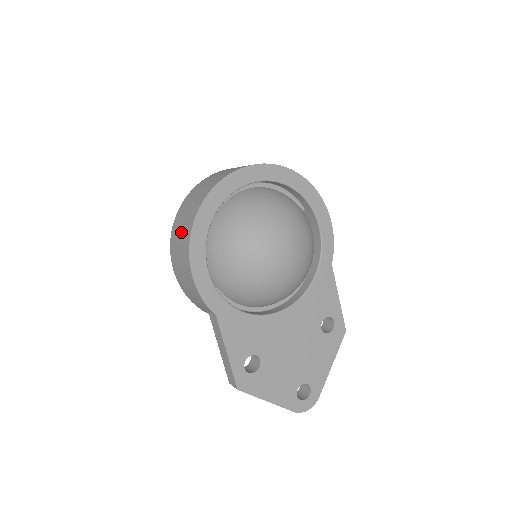
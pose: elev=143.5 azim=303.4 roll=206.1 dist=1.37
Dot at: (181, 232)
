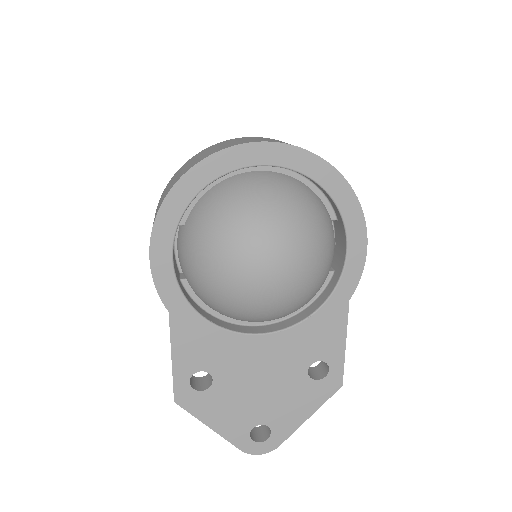
Dot at: (161, 199)
